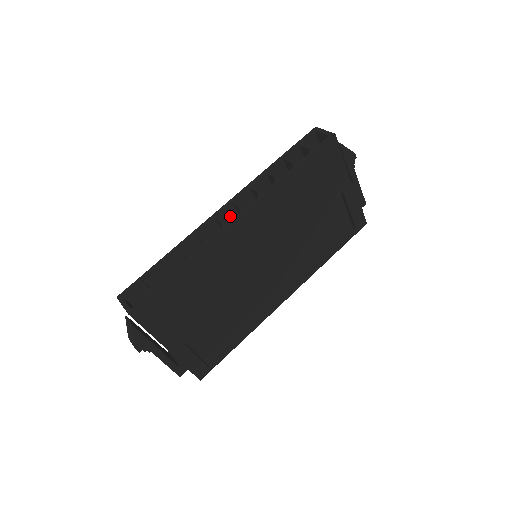
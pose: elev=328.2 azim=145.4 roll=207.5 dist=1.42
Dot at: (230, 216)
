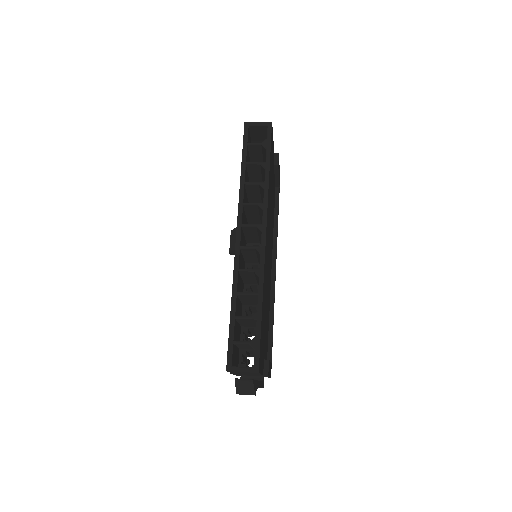
Dot at: (242, 238)
